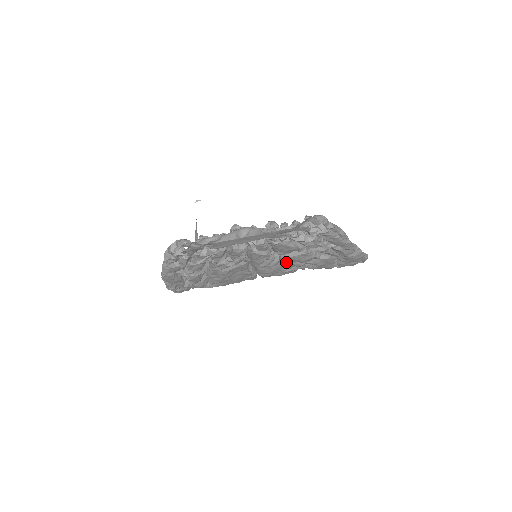
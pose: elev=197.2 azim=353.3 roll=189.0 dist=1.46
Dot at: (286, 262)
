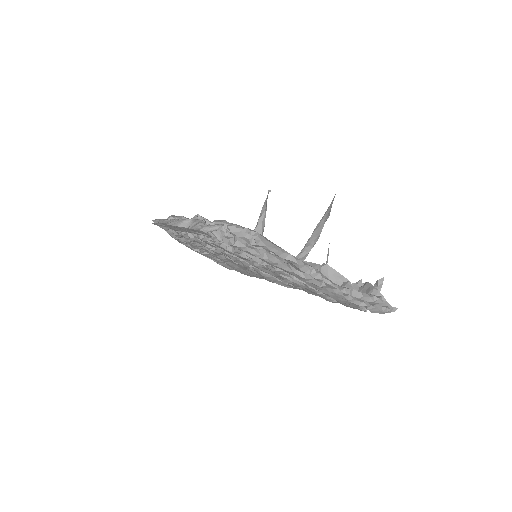
Dot at: occluded
